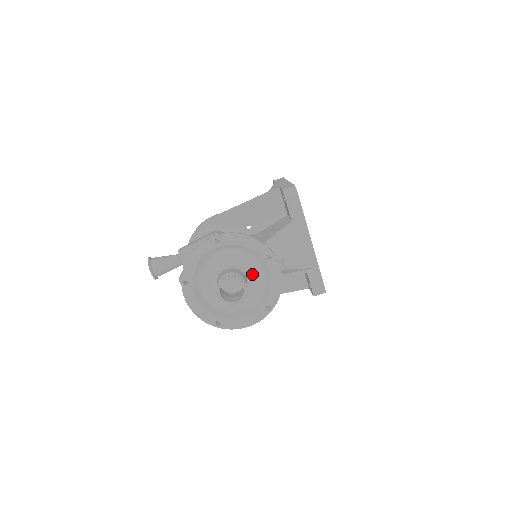
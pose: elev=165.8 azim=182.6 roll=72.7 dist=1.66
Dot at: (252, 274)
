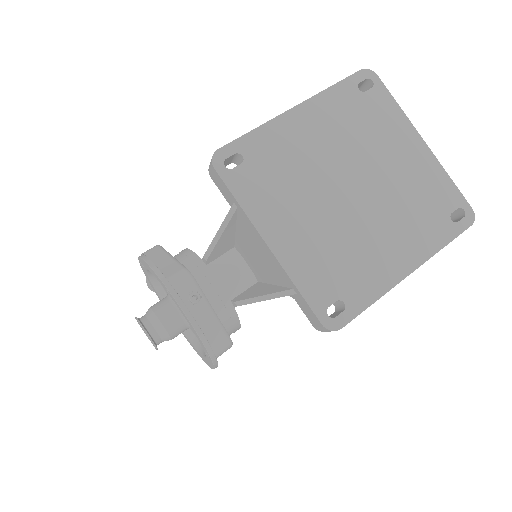
Dot at: occluded
